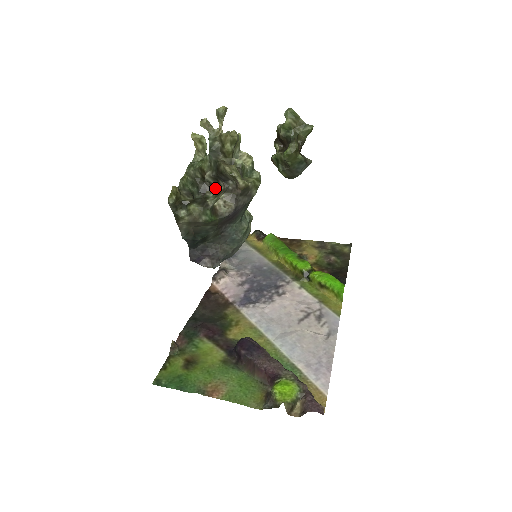
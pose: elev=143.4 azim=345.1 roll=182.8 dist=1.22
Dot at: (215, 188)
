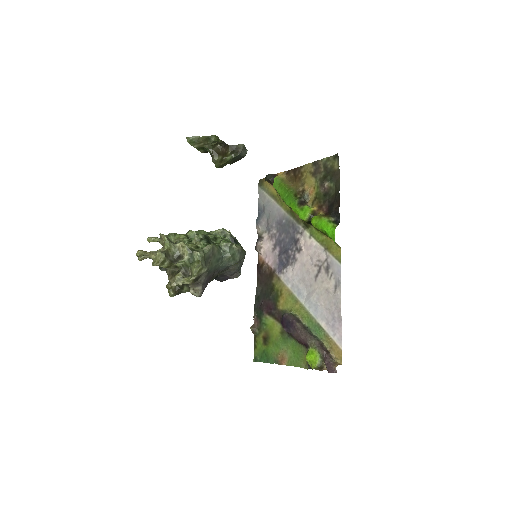
Dot at: occluded
